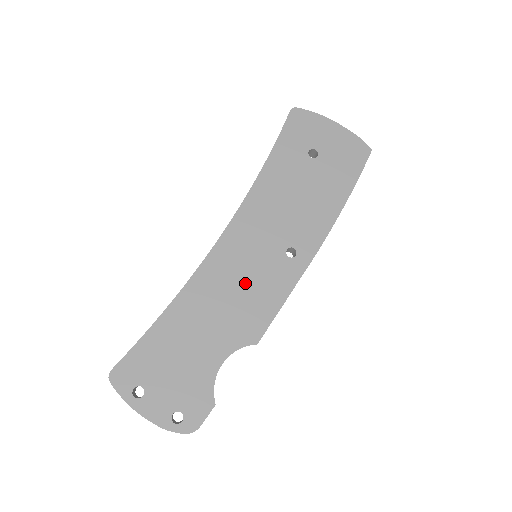
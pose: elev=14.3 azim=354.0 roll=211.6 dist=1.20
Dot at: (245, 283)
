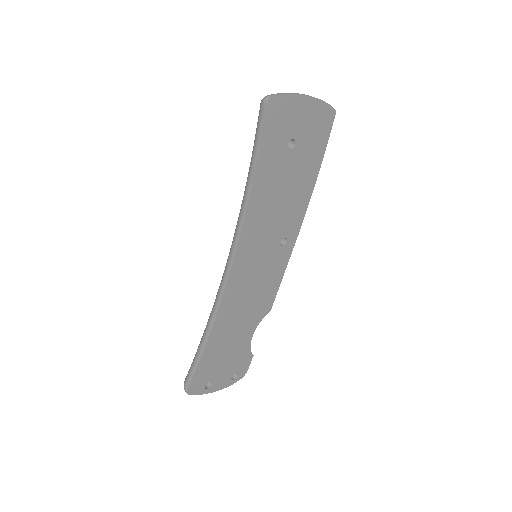
Dot at: (257, 284)
